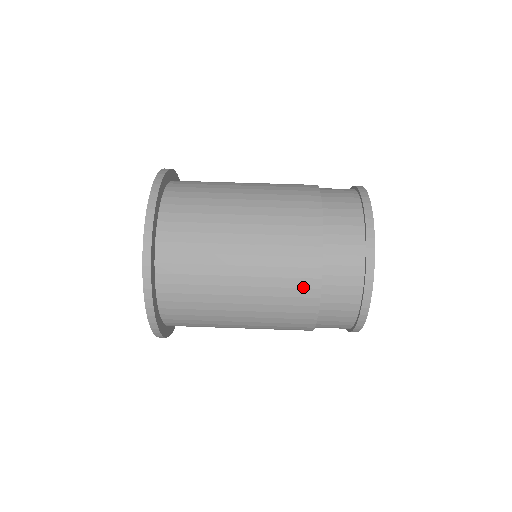
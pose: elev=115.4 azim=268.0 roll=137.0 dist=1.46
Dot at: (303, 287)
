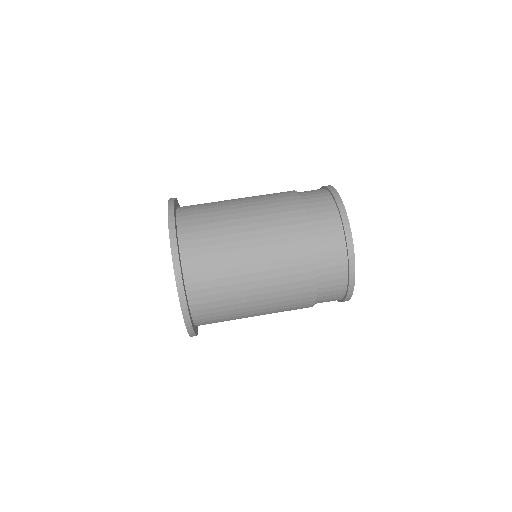
Dot at: (295, 224)
